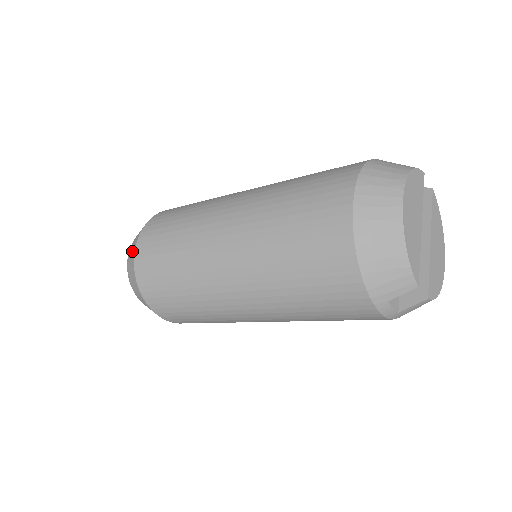
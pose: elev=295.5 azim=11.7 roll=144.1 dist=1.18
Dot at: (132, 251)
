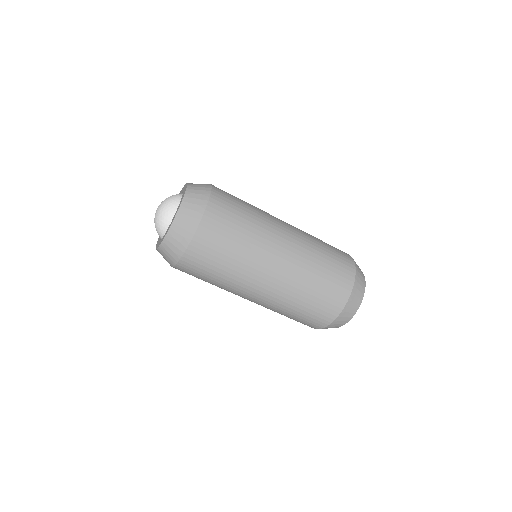
Dot at: (182, 237)
